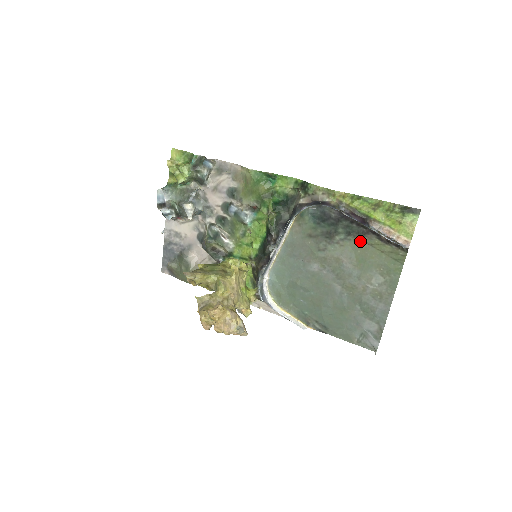
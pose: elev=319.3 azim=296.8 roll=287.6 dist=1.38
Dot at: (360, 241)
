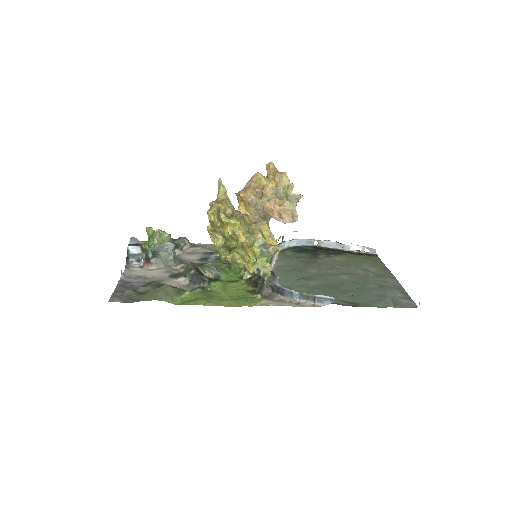
Dot at: (340, 256)
